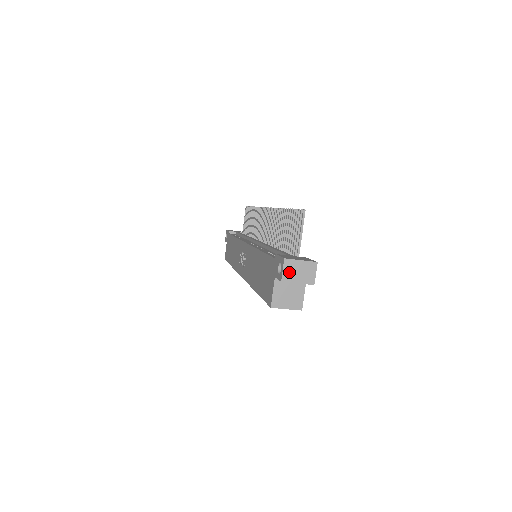
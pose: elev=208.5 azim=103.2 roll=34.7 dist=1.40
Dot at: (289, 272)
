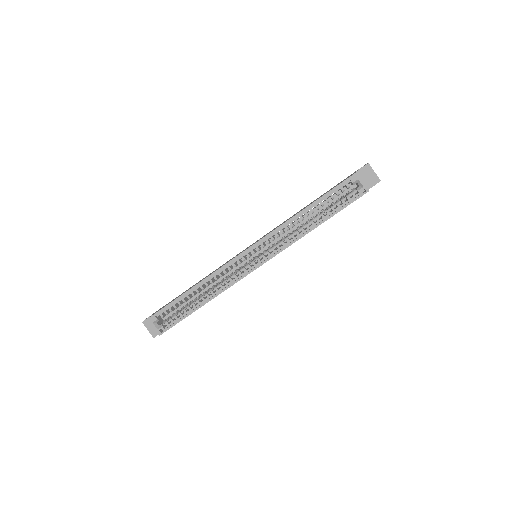
Dot at: occluded
